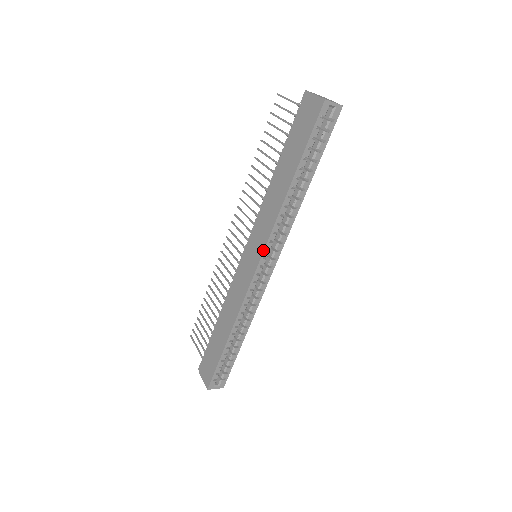
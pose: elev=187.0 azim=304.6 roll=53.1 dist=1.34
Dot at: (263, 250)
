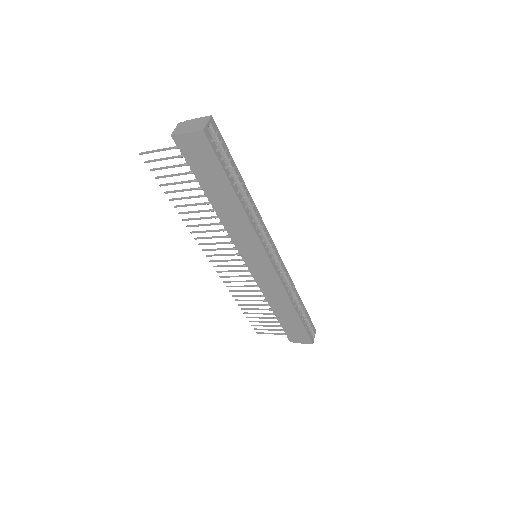
Dot at: (264, 251)
